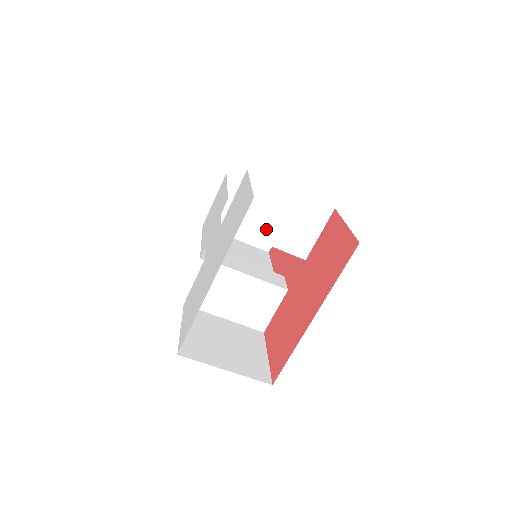
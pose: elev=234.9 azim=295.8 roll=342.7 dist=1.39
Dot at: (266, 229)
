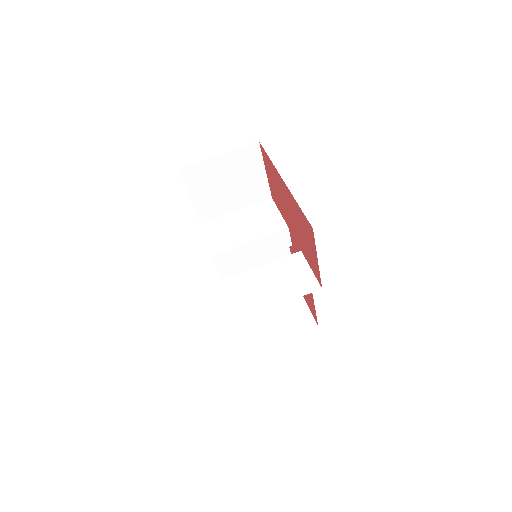
Dot at: (243, 236)
